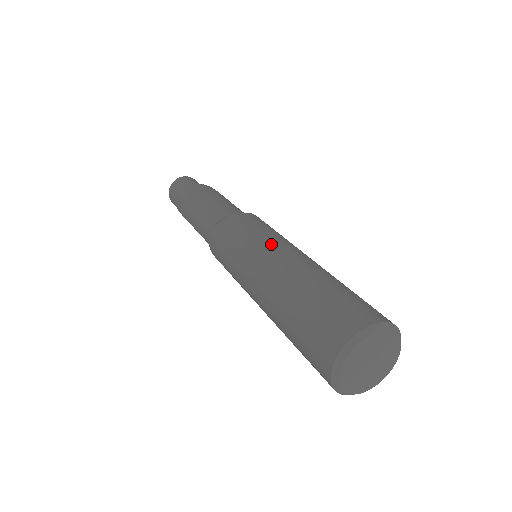
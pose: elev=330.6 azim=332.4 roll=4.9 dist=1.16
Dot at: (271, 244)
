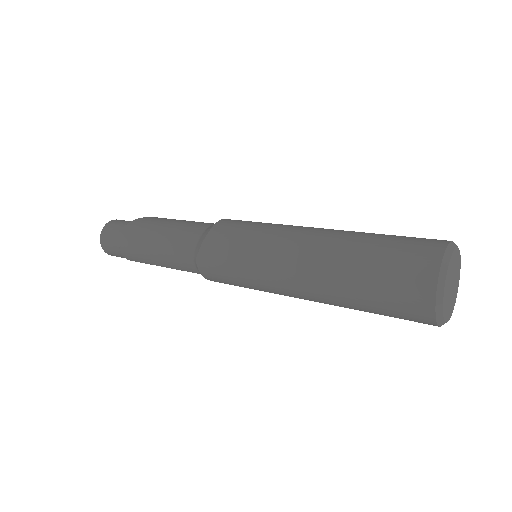
Dot at: (277, 239)
